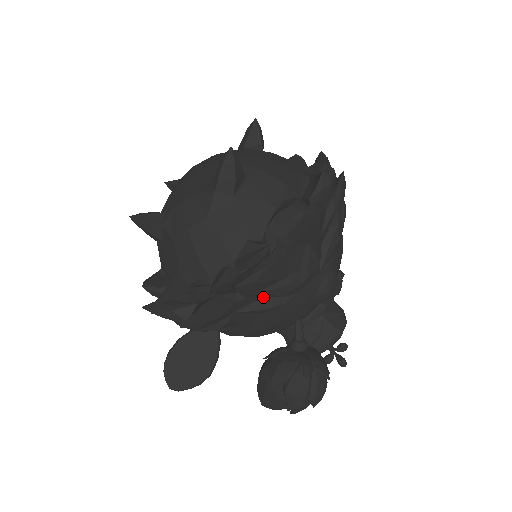
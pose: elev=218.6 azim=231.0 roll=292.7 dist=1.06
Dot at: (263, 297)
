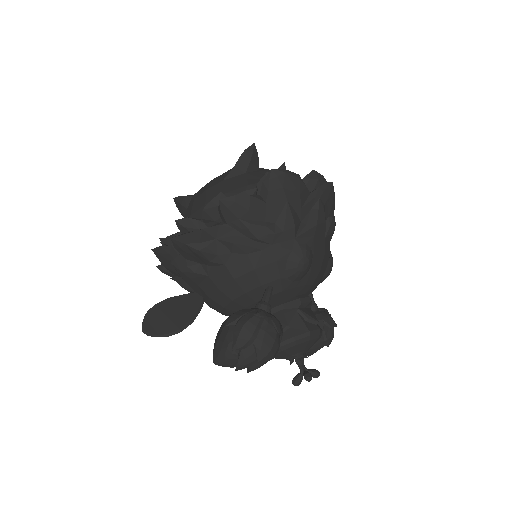
Dot at: (241, 234)
